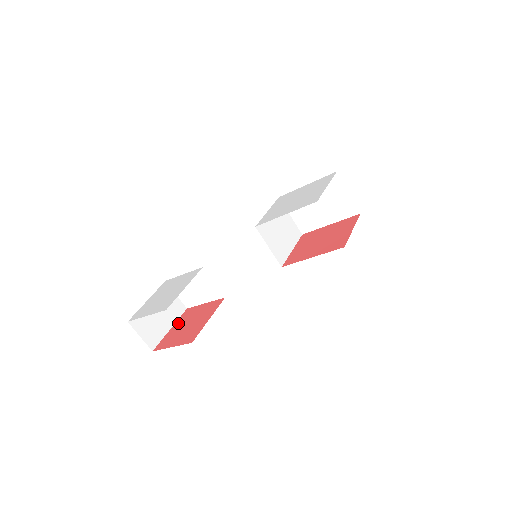
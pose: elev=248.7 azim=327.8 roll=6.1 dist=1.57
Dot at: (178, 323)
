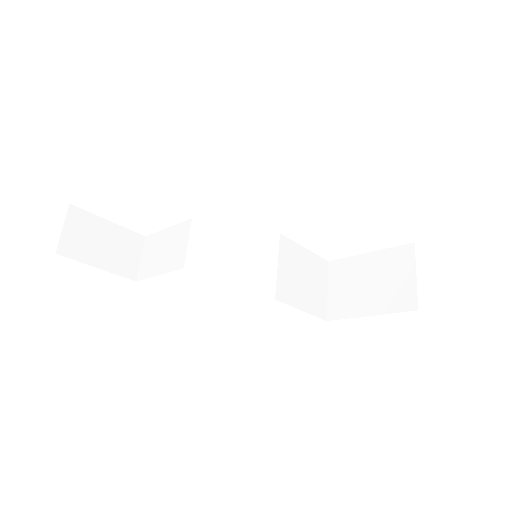
Dot at: occluded
